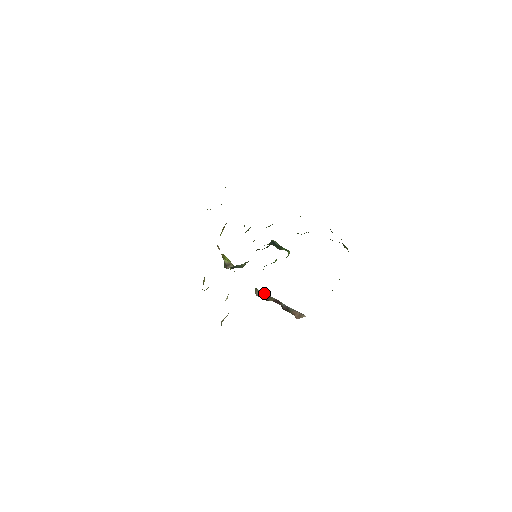
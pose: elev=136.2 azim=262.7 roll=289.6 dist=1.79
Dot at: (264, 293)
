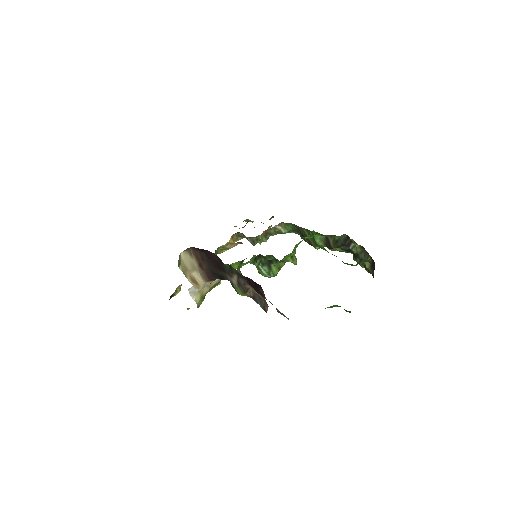
Dot at: occluded
